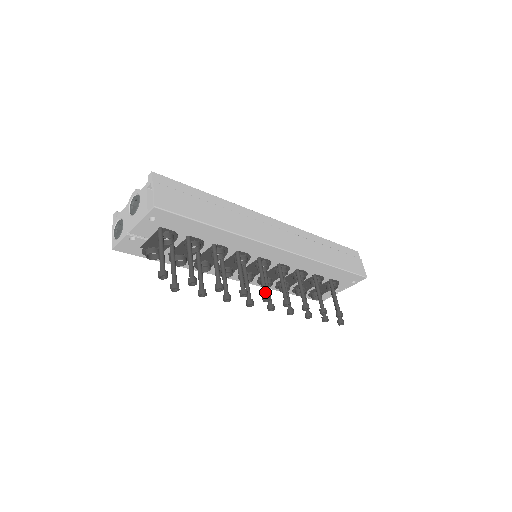
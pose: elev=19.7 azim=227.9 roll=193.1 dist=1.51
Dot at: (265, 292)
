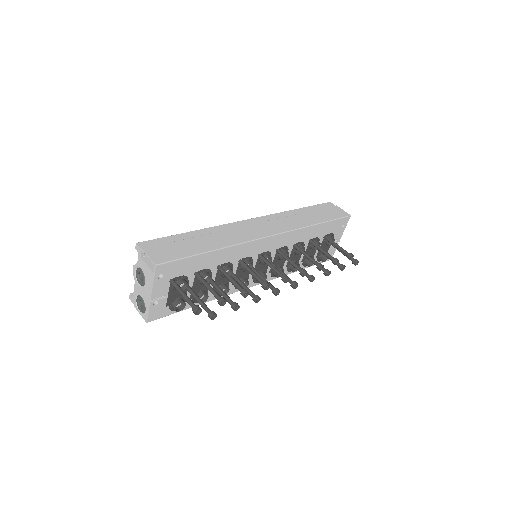
Dot at: (281, 275)
